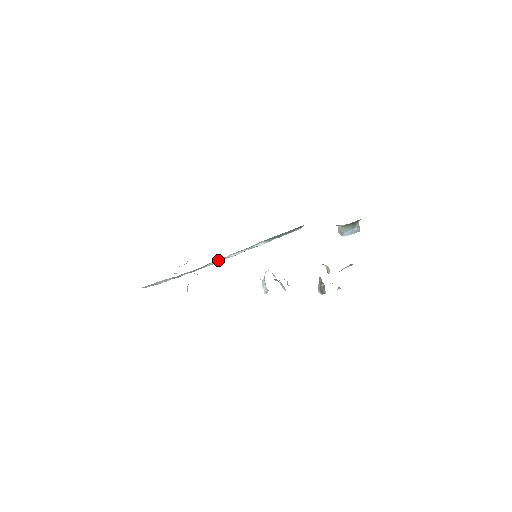
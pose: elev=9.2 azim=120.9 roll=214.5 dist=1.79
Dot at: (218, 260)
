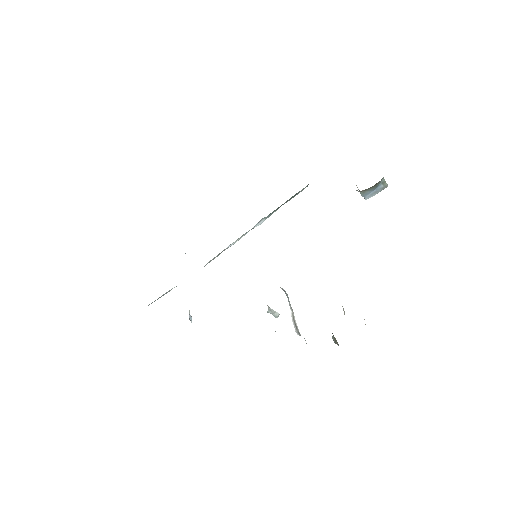
Dot at: occluded
